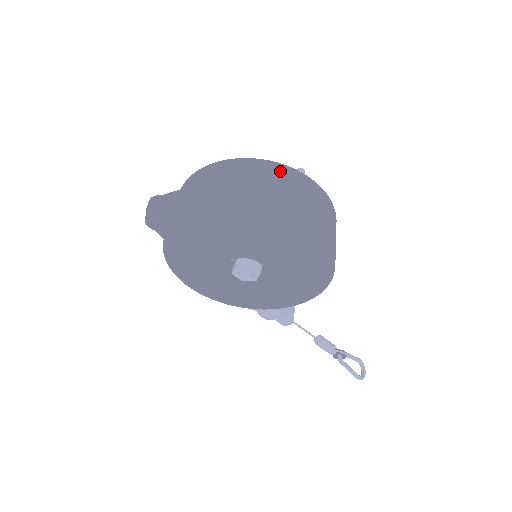
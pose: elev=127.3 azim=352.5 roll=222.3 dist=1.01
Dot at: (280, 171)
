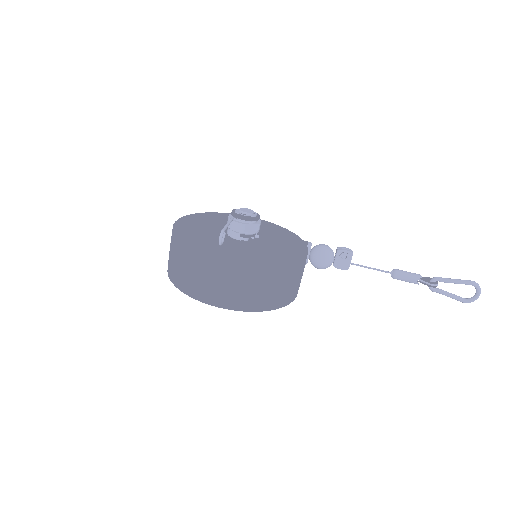
Dot at: (189, 256)
